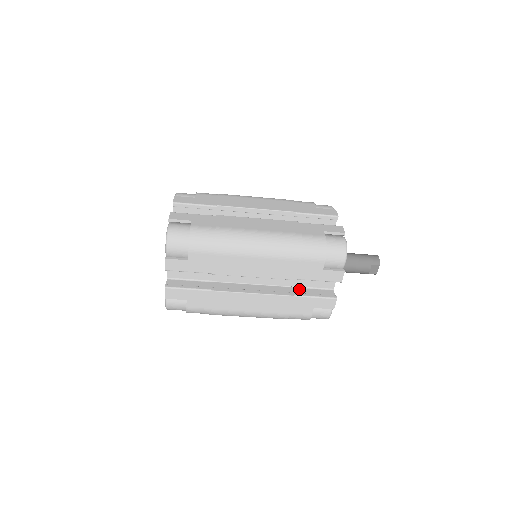
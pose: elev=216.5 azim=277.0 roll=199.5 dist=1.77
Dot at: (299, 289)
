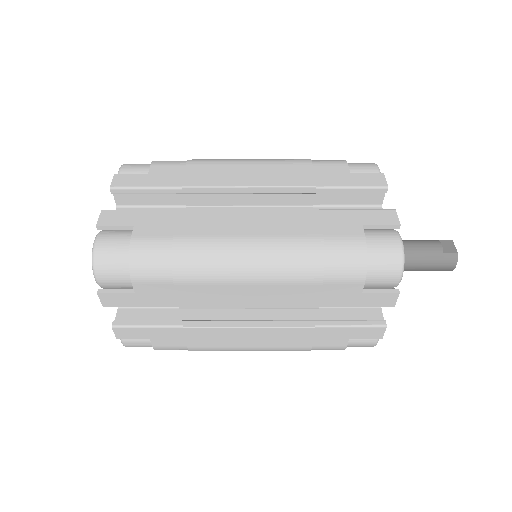
Dot at: occluded
